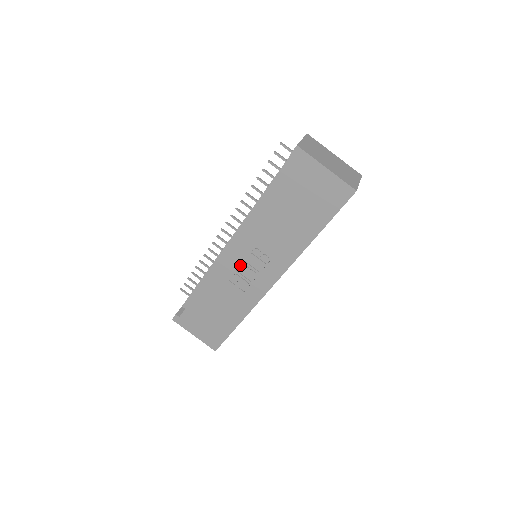
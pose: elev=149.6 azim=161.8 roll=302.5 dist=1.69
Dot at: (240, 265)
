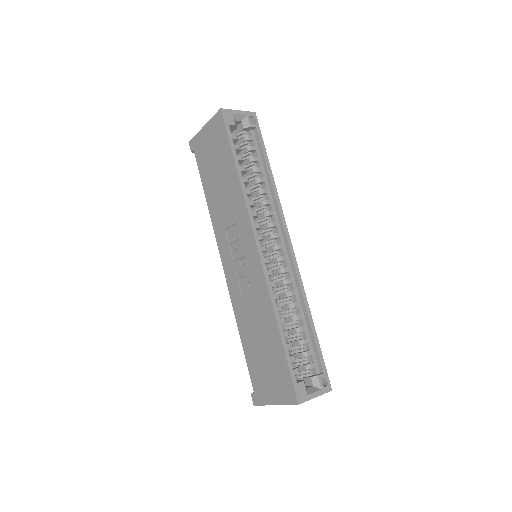
Dot at: (235, 268)
